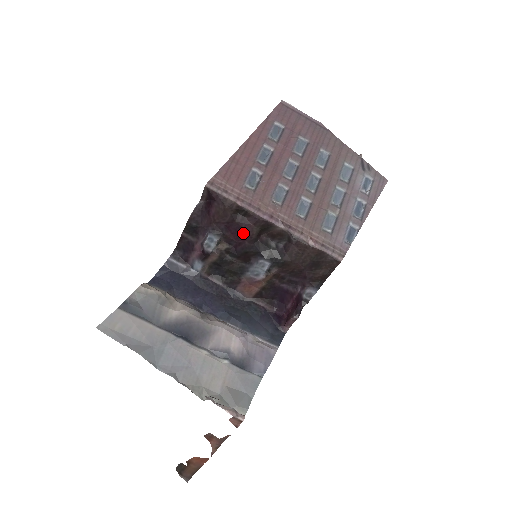
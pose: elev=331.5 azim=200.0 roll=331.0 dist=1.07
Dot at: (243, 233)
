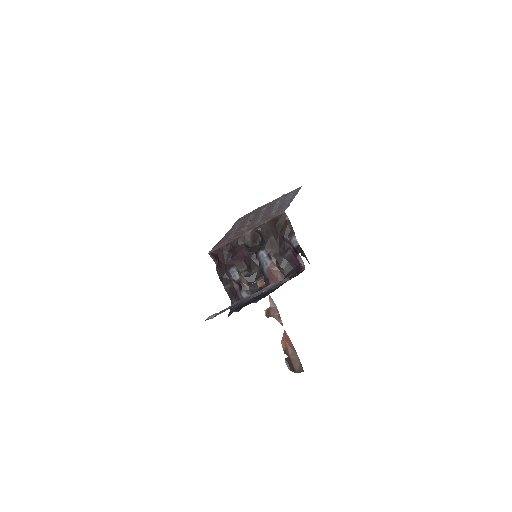
Dot at: (240, 253)
